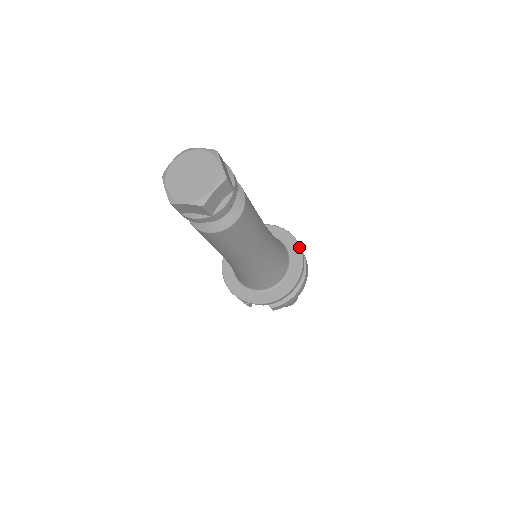
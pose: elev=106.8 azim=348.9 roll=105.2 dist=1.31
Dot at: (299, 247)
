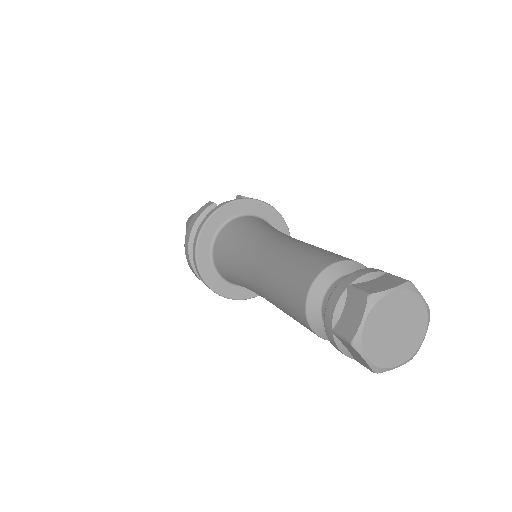
Dot at: (281, 217)
